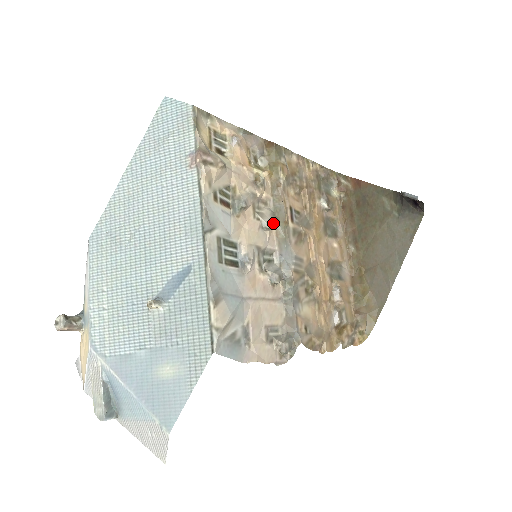
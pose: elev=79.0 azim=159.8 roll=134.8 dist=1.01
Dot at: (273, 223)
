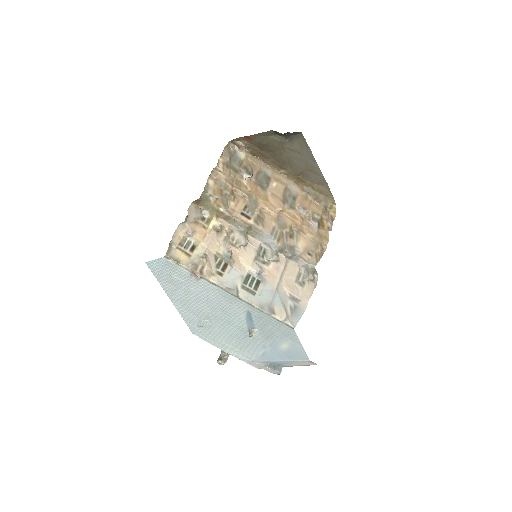
Dot at: (246, 237)
